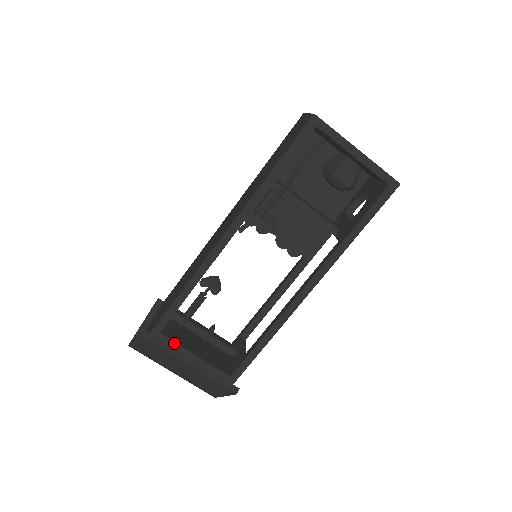
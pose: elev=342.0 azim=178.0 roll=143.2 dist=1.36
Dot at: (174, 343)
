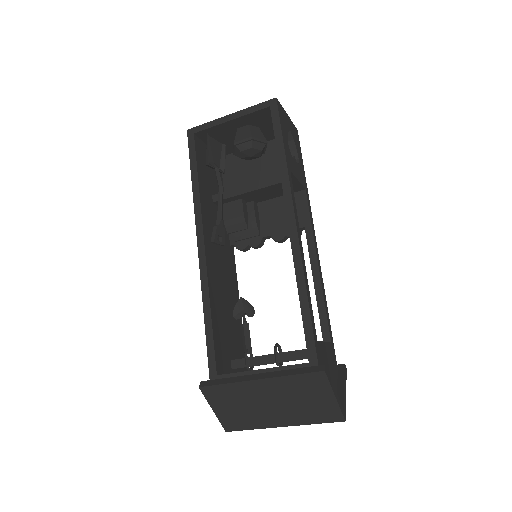
Dot at: (235, 374)
